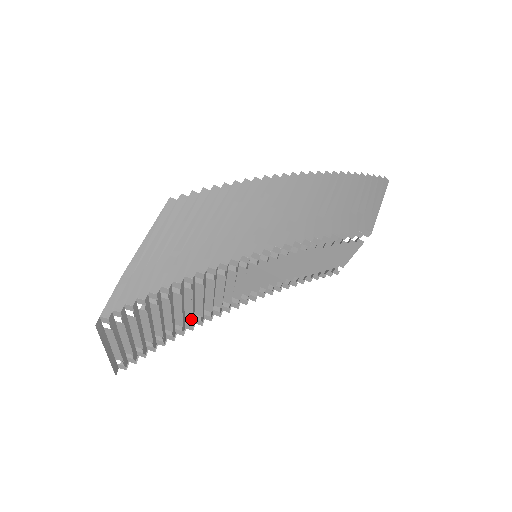
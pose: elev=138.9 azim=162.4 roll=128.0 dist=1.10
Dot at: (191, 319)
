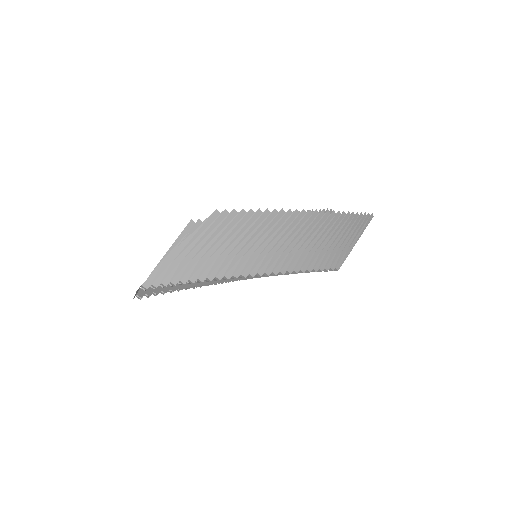
Dot at: (196, 286)
